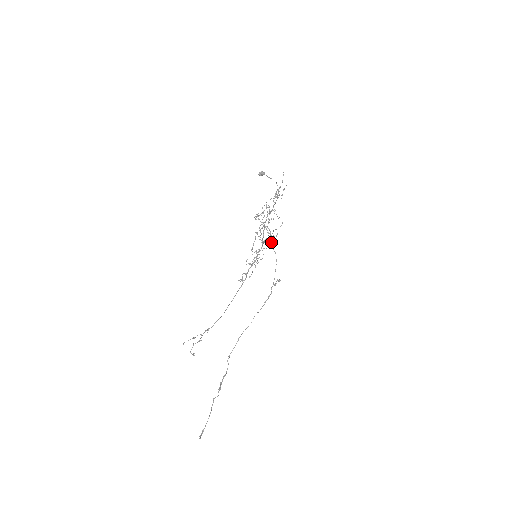
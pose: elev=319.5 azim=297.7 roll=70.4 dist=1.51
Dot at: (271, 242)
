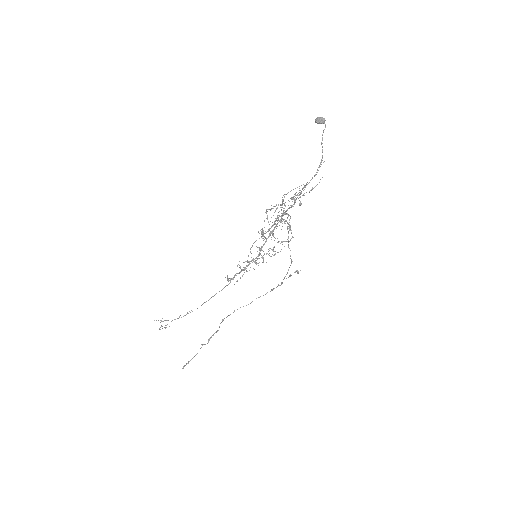
Dot at: occluded
